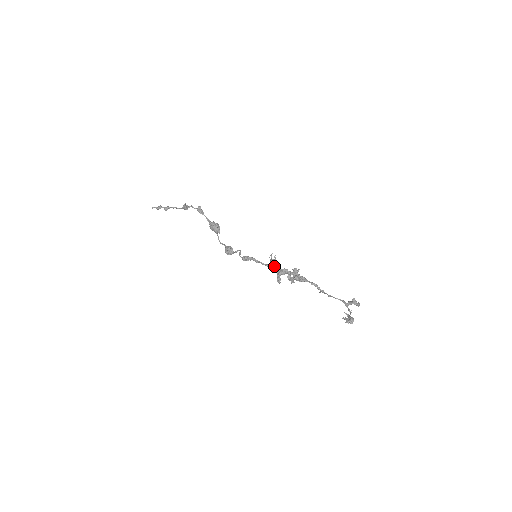
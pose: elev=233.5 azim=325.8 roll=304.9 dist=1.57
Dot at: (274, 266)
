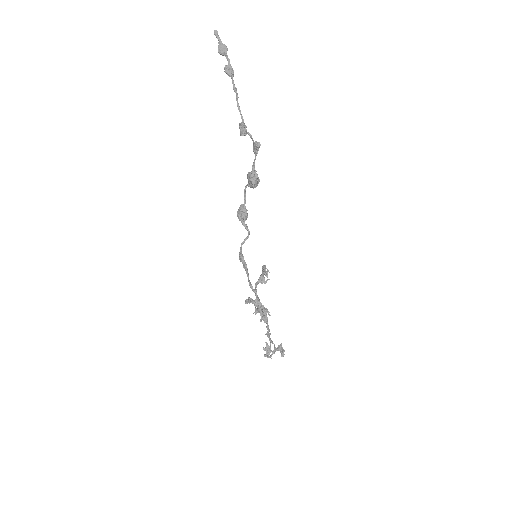
Dot at: (255, 293)
